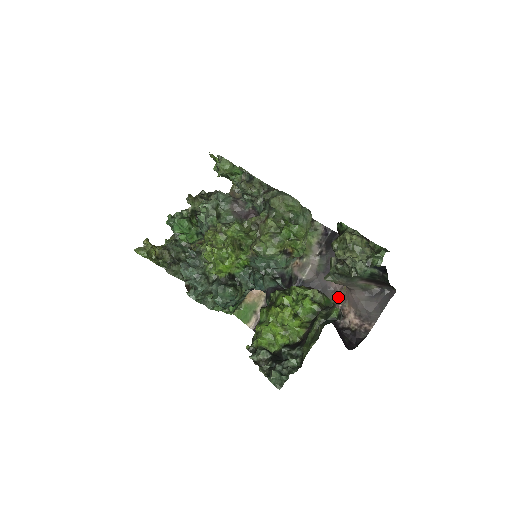
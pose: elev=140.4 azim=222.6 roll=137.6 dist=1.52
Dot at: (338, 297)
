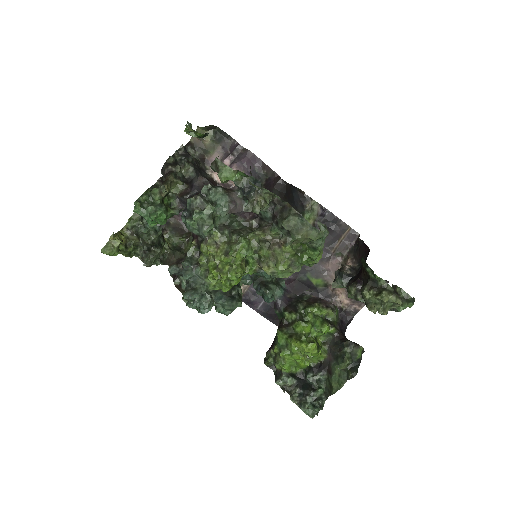
Dot at: (331, 279)
